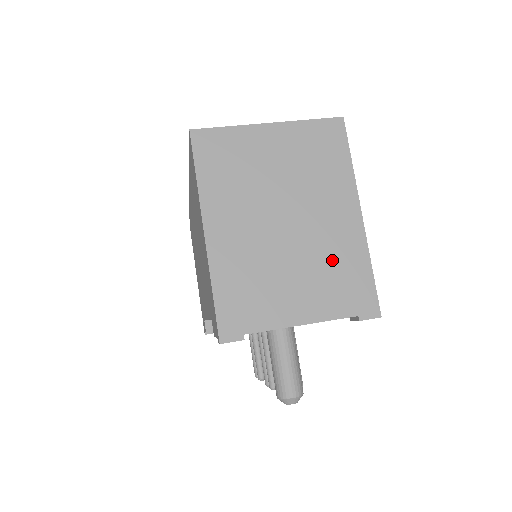
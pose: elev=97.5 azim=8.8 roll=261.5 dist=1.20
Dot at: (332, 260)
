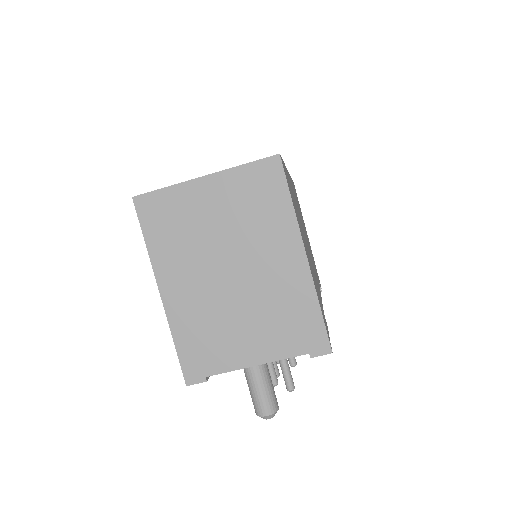
Dot at: (279, 304)
